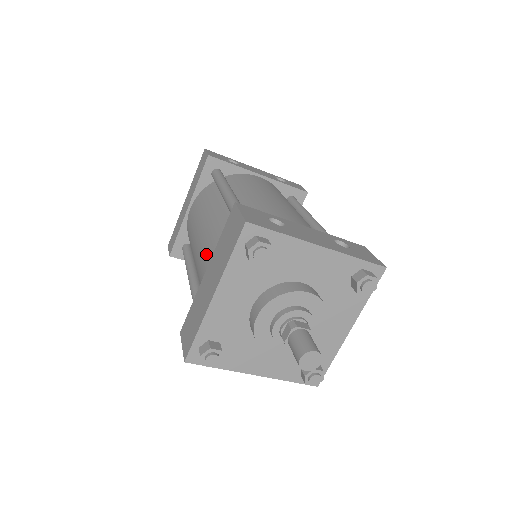
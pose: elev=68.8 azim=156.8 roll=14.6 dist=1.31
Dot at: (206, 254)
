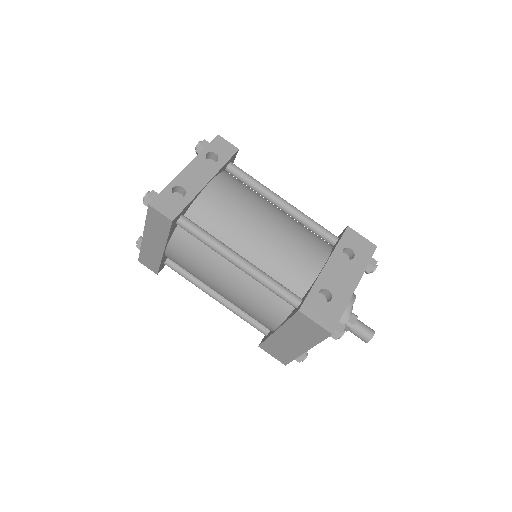
Dot at: (259, 314)
